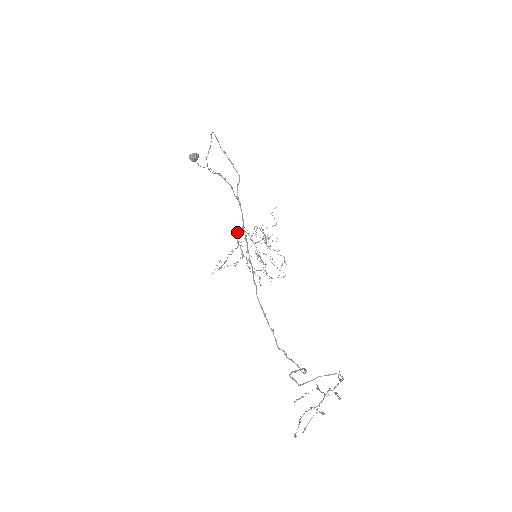
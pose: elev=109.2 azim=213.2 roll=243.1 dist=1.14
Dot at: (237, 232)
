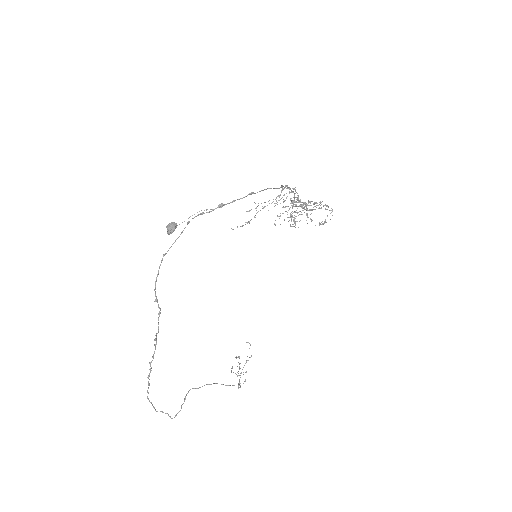
Dot at: (281, 185)
